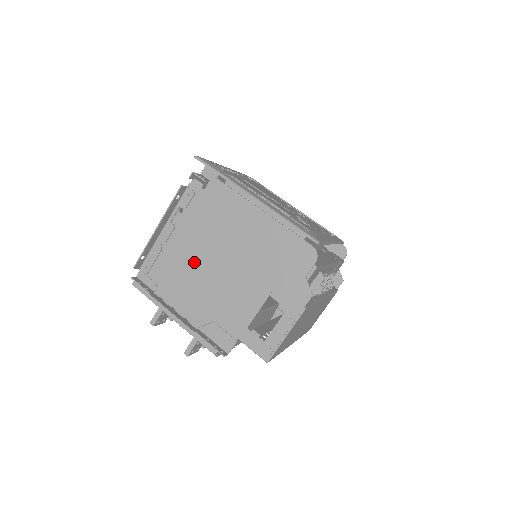
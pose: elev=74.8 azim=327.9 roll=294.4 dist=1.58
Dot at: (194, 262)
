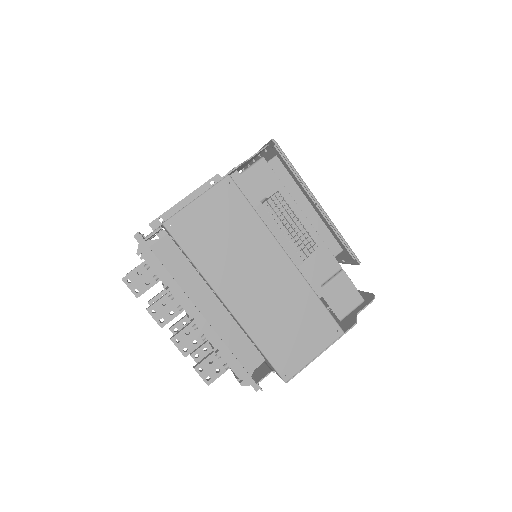
Dot at: occluded
